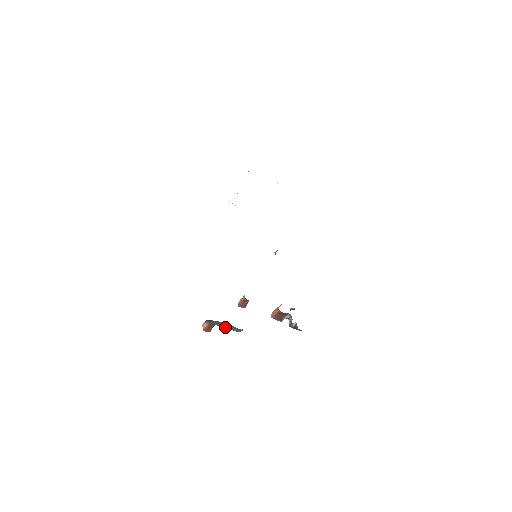
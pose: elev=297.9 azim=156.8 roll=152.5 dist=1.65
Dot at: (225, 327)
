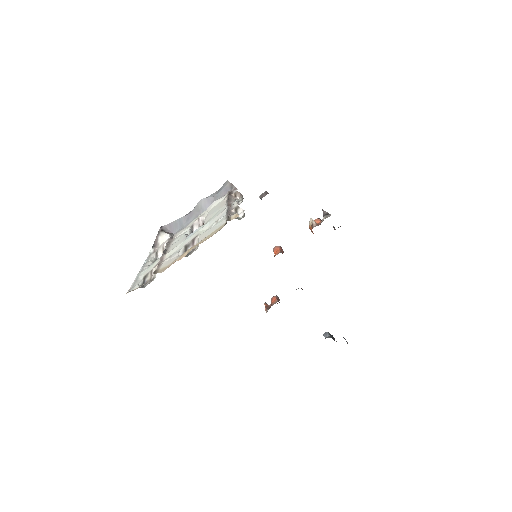
Dot at: occluded
